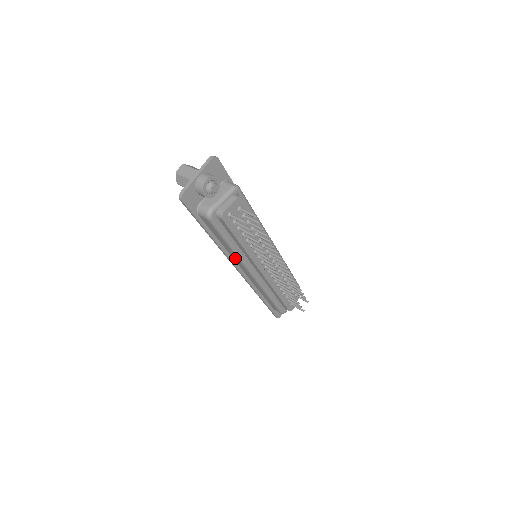
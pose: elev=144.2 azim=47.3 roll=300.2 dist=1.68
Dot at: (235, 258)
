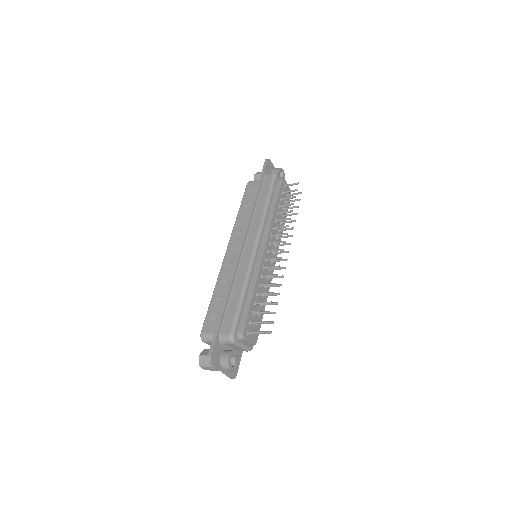
Dot at: (256, 222)
